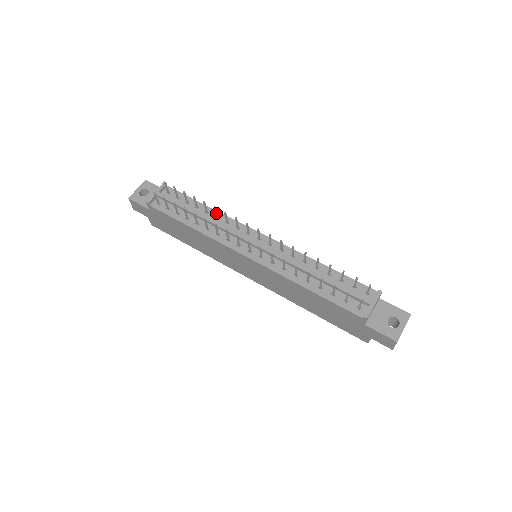
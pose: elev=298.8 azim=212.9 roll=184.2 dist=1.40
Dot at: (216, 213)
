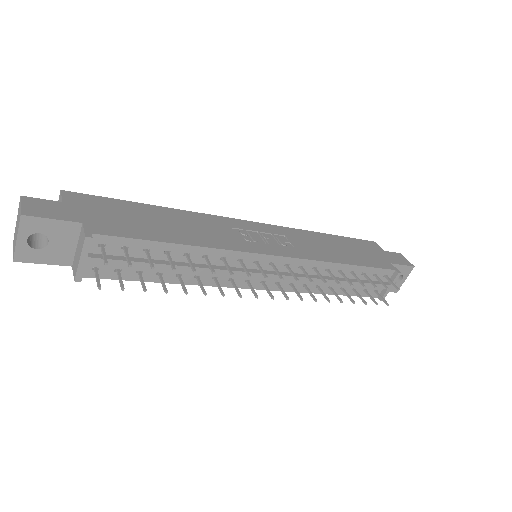
Dot at: (209, 264)
